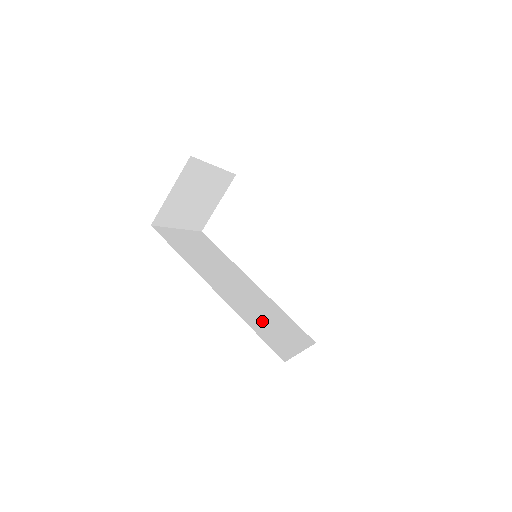
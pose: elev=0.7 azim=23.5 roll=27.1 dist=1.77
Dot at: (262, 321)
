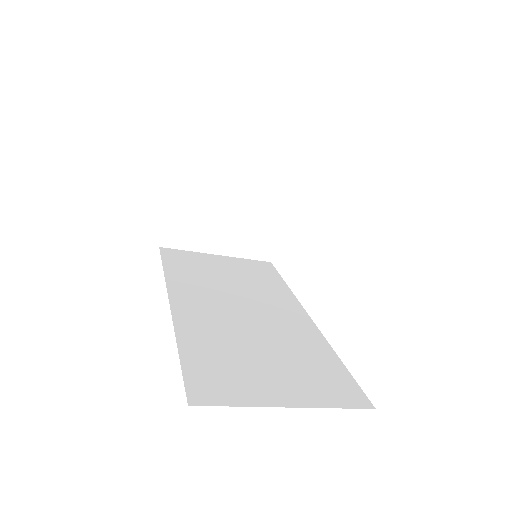
Dot at: (233, 350)
